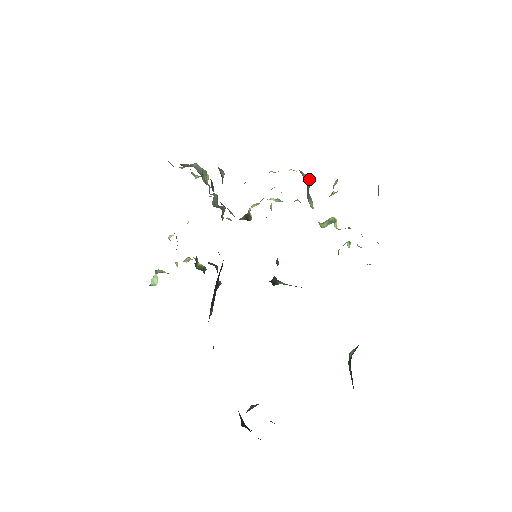
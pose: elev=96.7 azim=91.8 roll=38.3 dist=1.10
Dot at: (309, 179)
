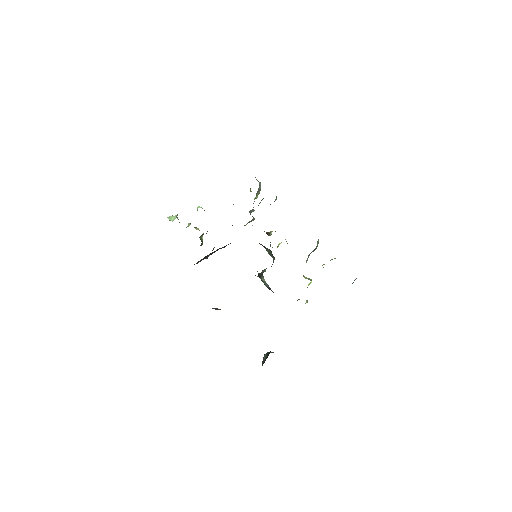
Dot at: occluded
